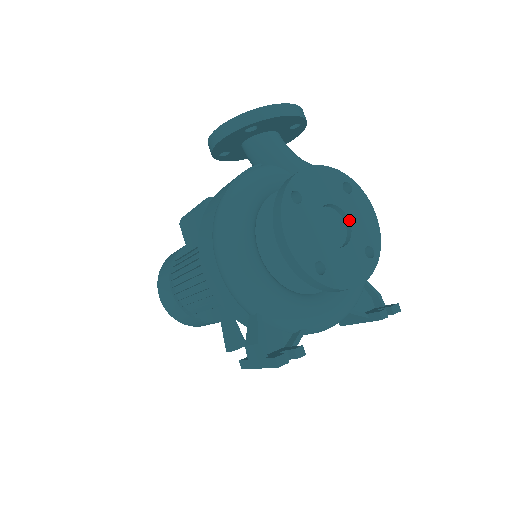
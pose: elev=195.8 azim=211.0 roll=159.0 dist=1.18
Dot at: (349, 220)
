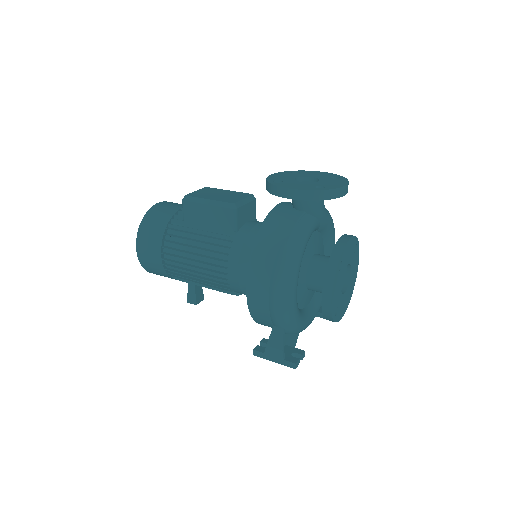
Dot at: (351, 272)
